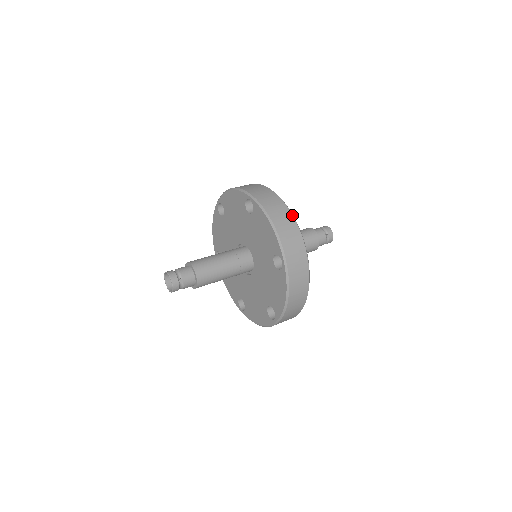
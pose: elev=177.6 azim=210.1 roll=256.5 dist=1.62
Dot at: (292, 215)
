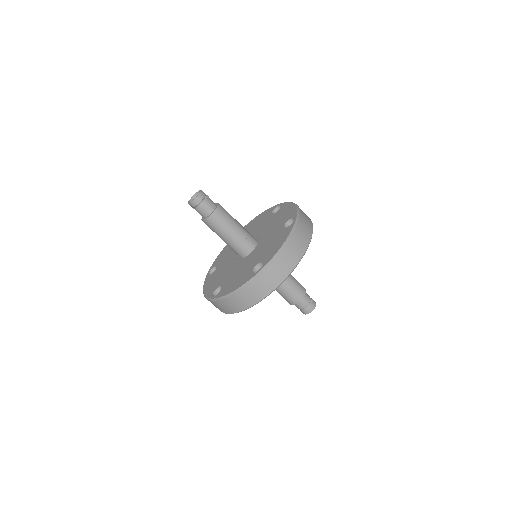
Dot at: occluded
